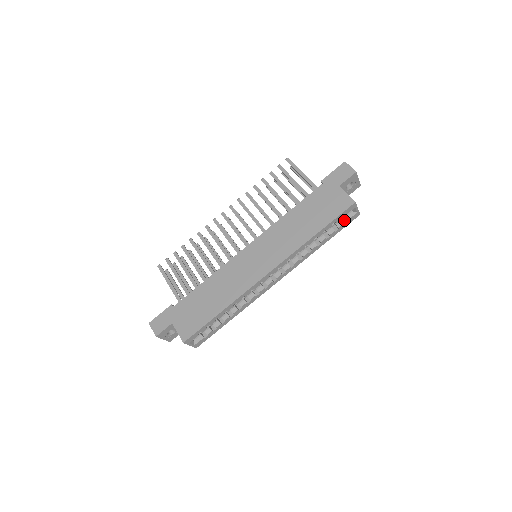
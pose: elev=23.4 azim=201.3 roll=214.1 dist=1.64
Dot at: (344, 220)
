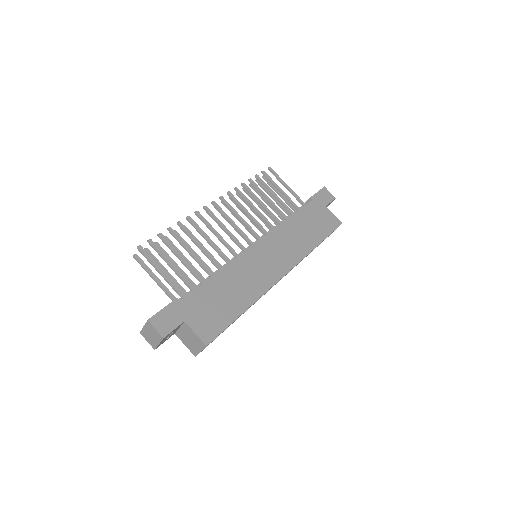
Dot at: occluded
